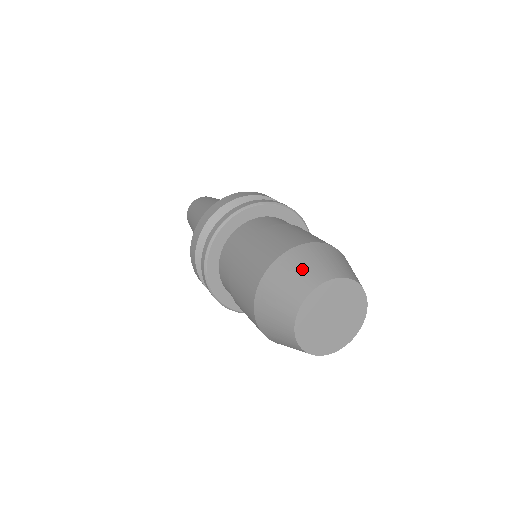
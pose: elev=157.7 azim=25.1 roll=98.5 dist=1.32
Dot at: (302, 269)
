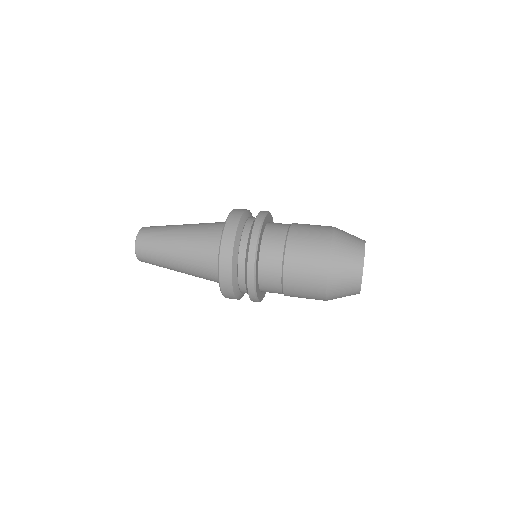
Dot at: (347, 263)
